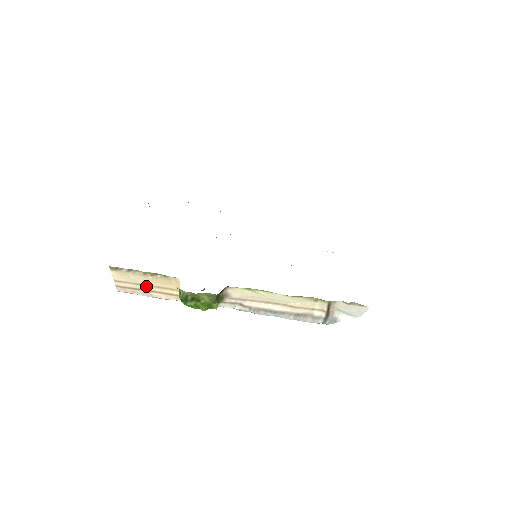
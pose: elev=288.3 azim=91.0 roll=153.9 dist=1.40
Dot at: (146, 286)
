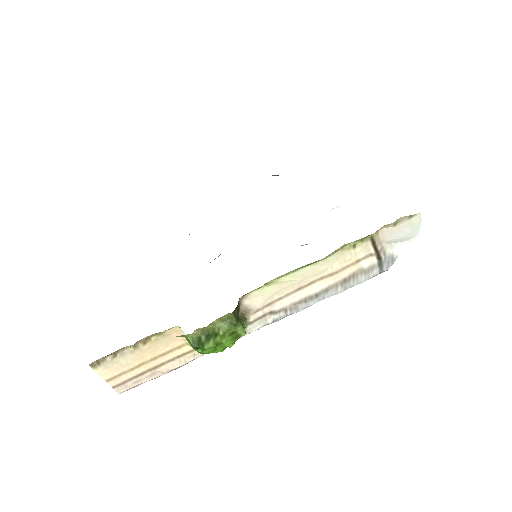
Dot at: (147, 363)
